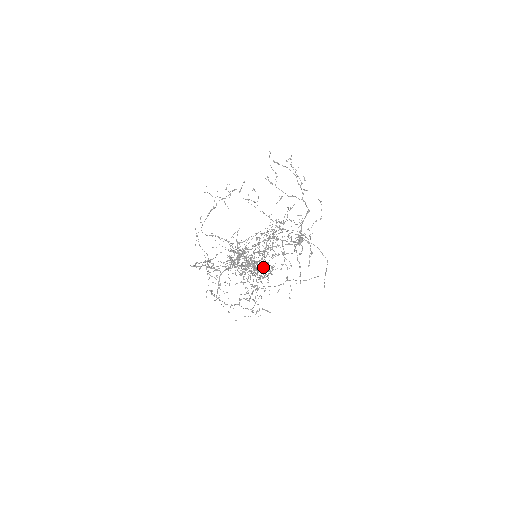
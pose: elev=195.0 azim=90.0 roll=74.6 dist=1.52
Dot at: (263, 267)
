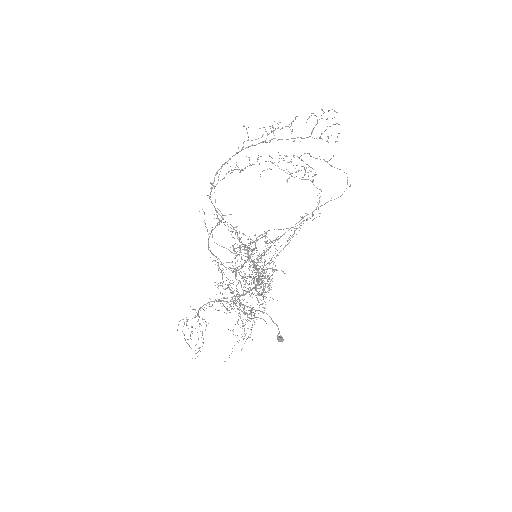
Dot at: occluded
